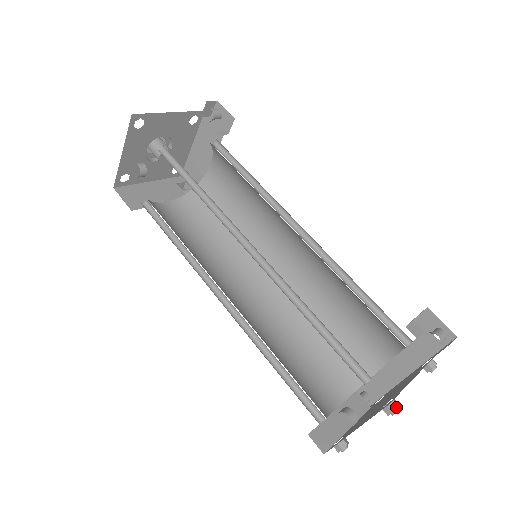
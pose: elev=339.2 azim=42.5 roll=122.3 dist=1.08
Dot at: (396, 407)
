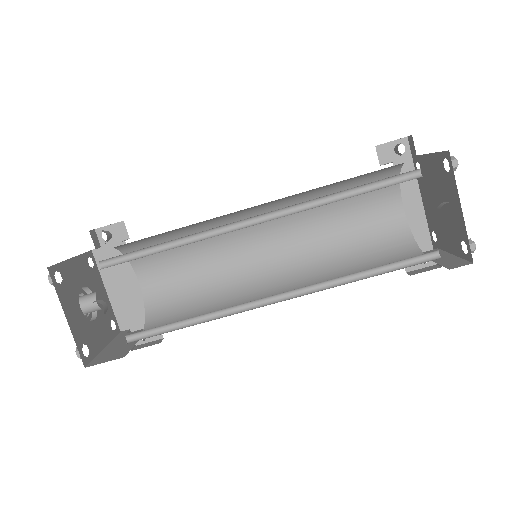
Dot at: (452, 157)
